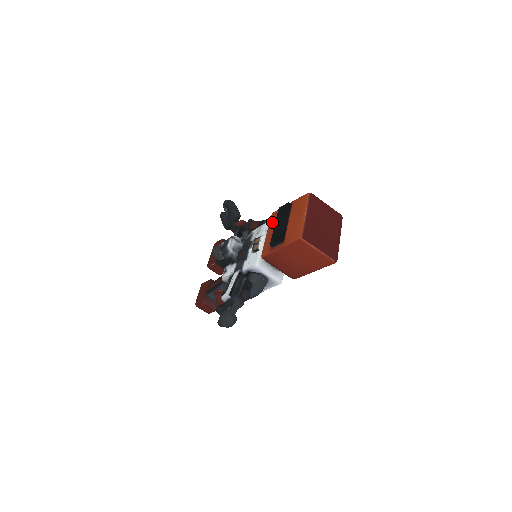
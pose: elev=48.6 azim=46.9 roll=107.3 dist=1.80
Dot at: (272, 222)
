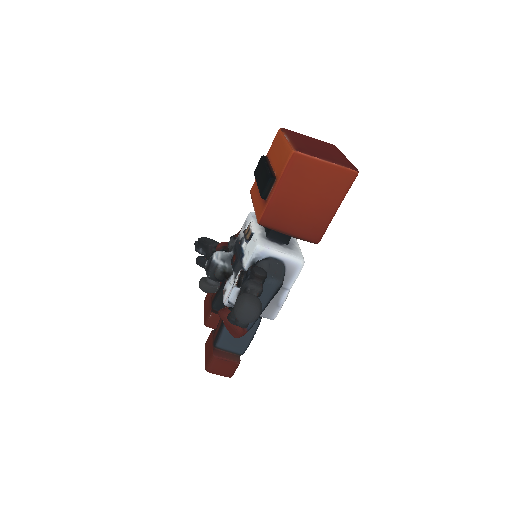
Dot at: (254, 192)
